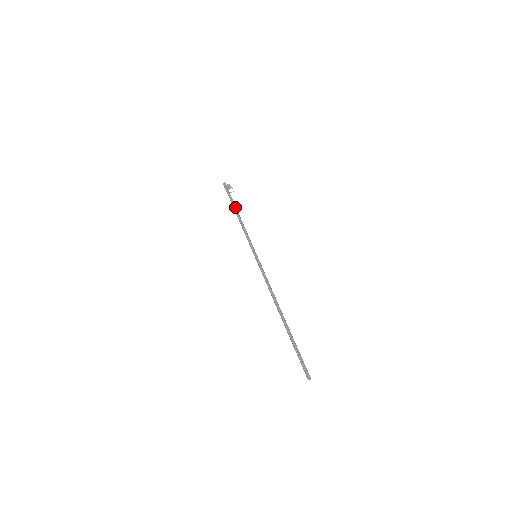
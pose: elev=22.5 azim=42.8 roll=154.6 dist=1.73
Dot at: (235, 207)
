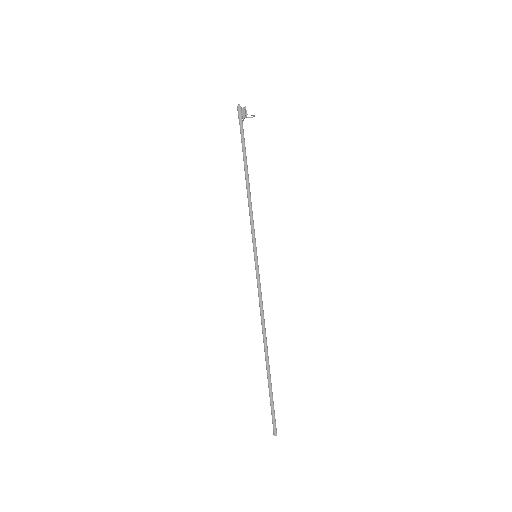
Dot at: (245, 162)
